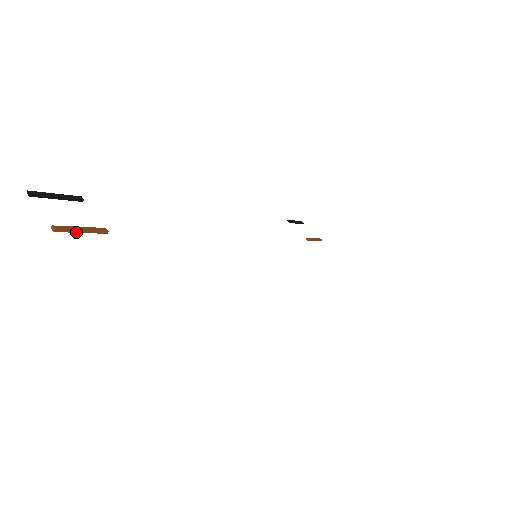
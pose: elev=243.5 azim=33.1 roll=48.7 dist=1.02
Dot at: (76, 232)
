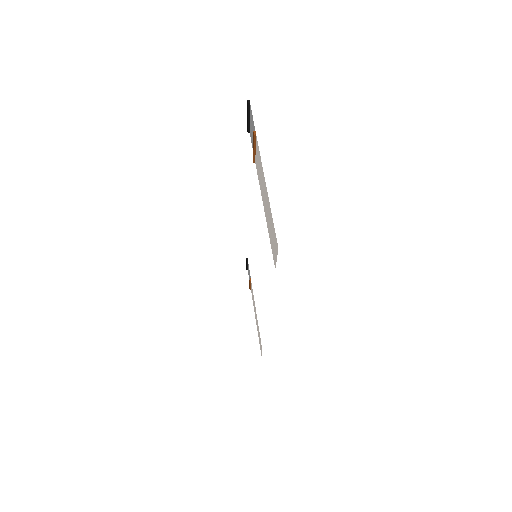
Dot at: (254, 146)
